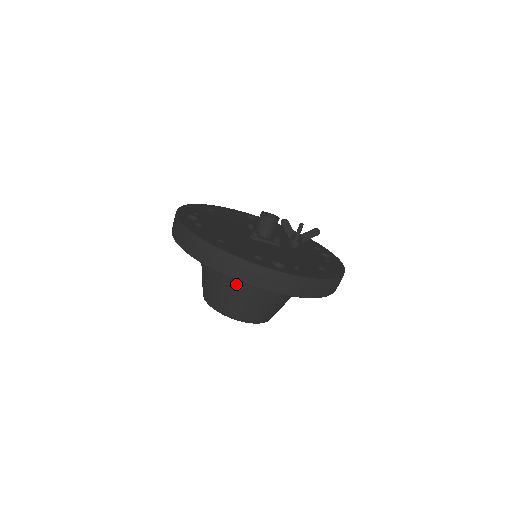
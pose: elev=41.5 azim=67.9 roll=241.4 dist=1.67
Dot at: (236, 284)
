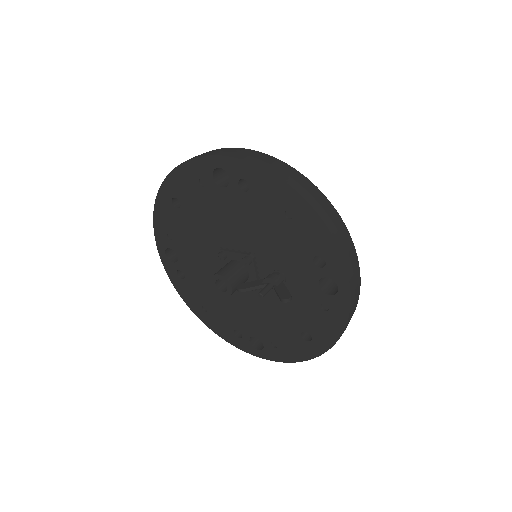
Dot at: occluded
